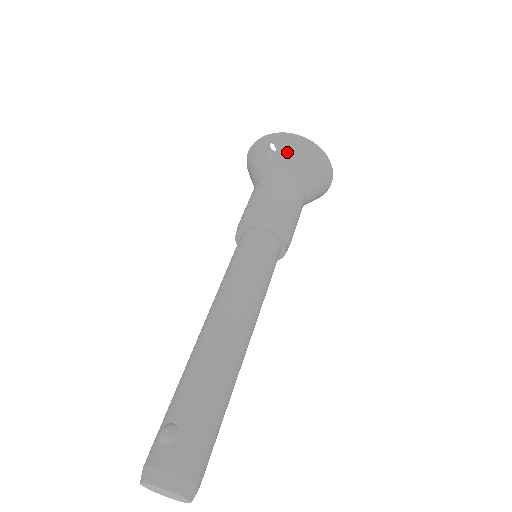
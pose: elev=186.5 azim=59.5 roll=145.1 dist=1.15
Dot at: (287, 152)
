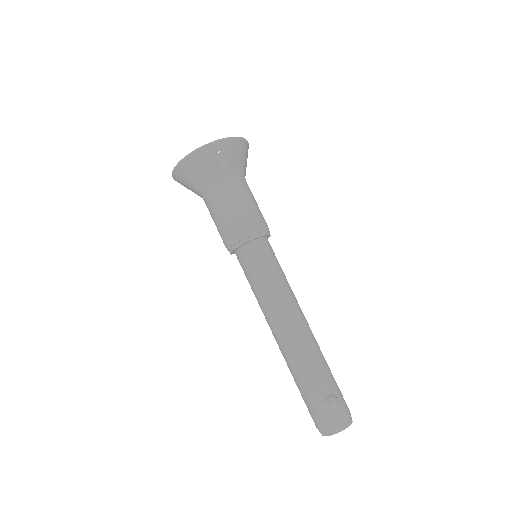
Dot at: (236, 156)
